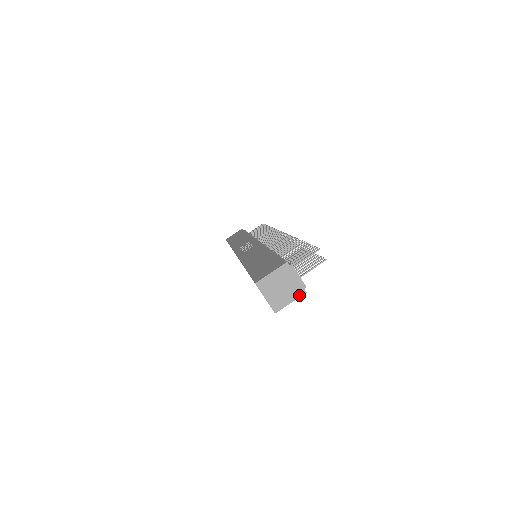
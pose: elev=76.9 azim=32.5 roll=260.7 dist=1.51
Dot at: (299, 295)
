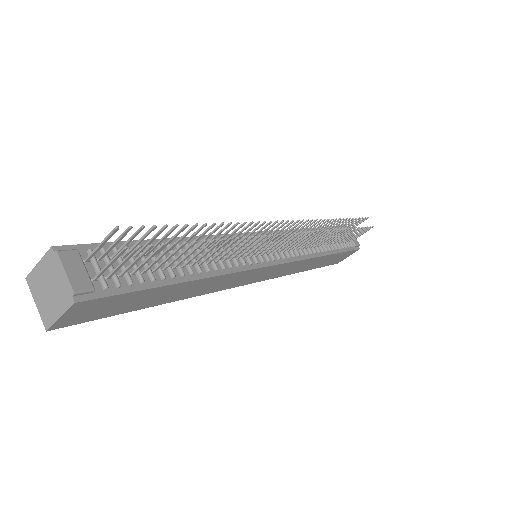
Dot at: (68, 306)
